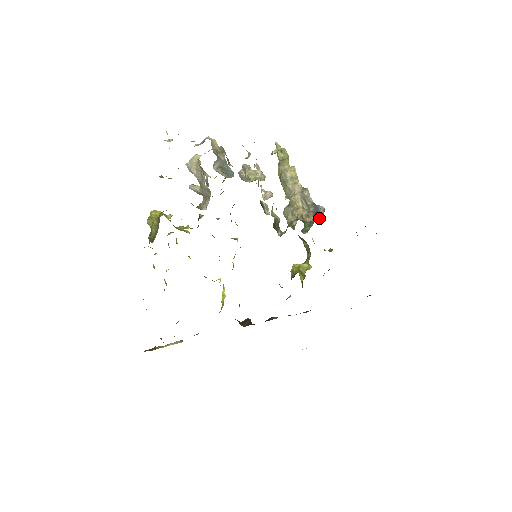
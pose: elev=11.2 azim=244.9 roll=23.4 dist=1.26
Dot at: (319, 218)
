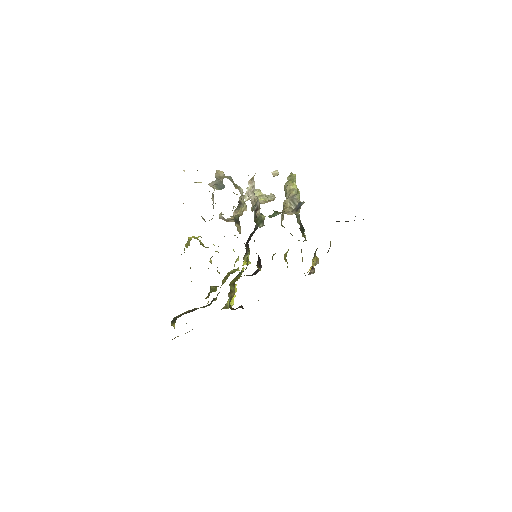
Dot at: (299, 211)
